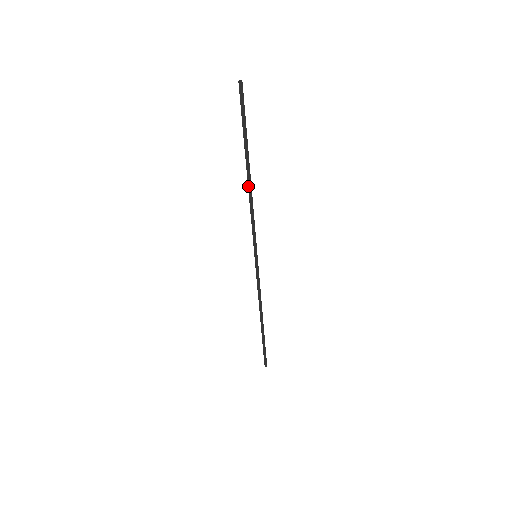
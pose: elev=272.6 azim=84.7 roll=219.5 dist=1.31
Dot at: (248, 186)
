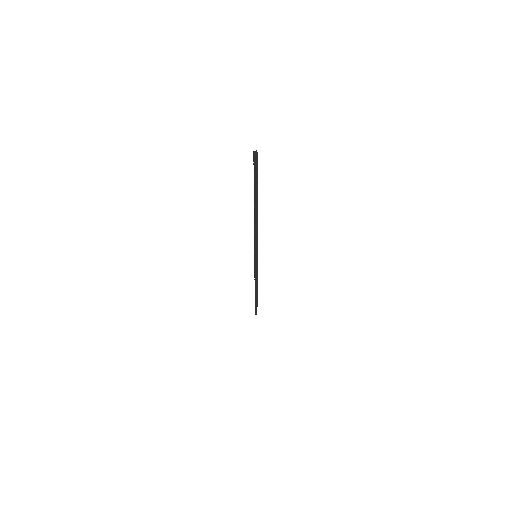
Dot at: (255, 218)
